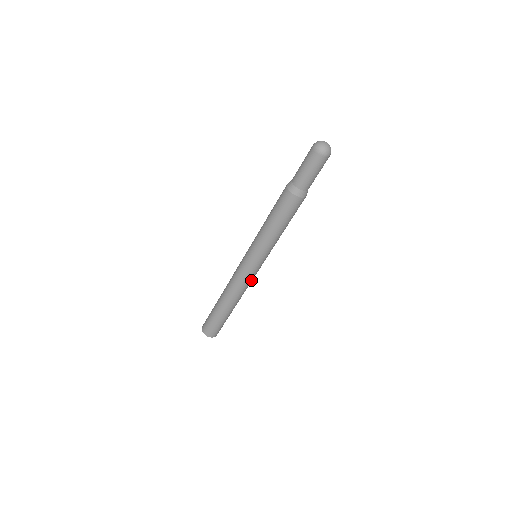
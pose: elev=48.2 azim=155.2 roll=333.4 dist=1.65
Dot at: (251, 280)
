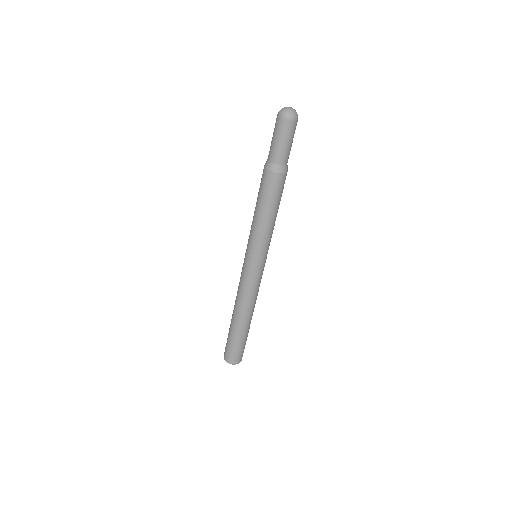
Dot at: (249, 285)
